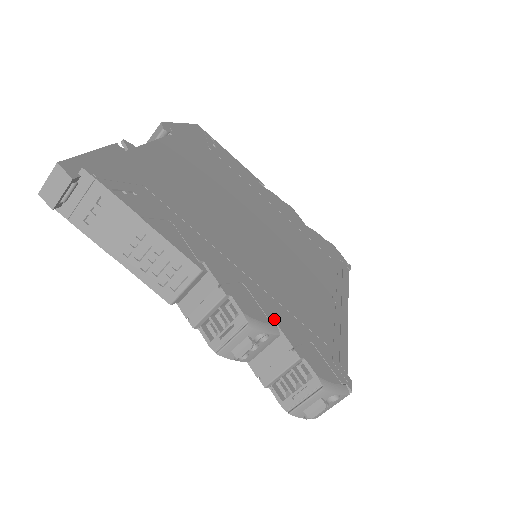
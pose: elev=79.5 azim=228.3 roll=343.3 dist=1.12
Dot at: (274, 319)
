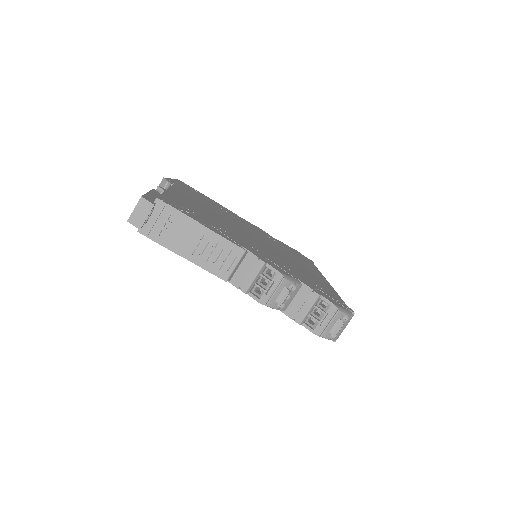
Dot at: (295, 277)
